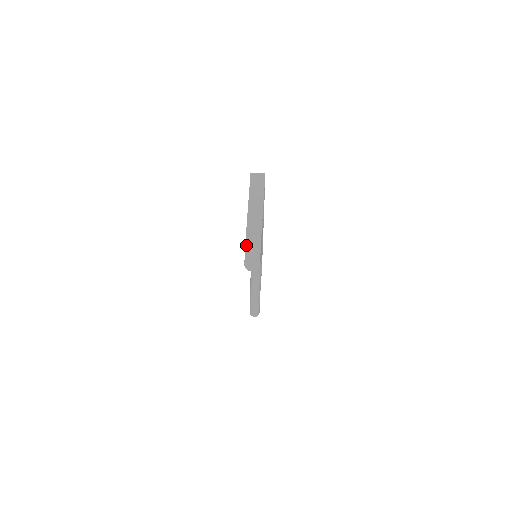
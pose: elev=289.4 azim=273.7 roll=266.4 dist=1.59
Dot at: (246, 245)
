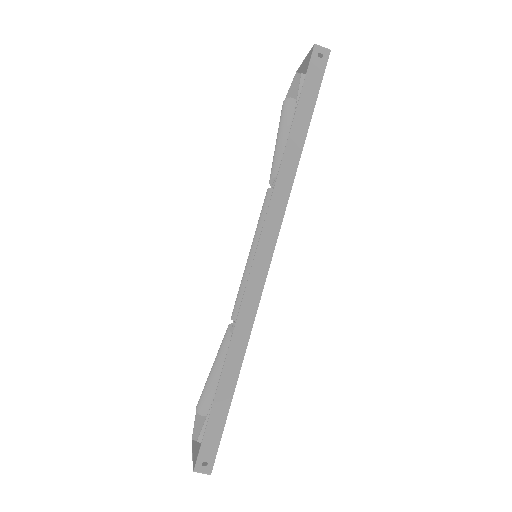
Dot at: (194, 426)
